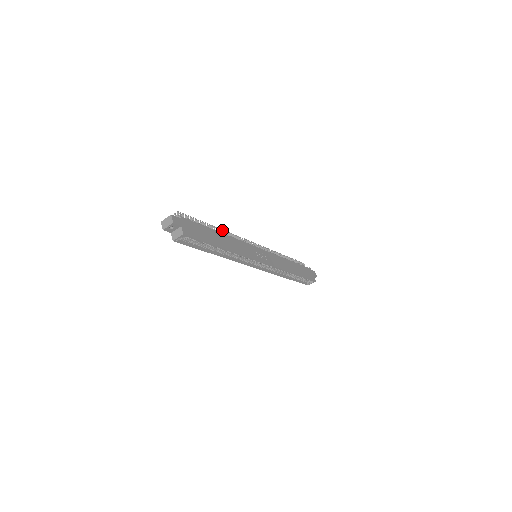
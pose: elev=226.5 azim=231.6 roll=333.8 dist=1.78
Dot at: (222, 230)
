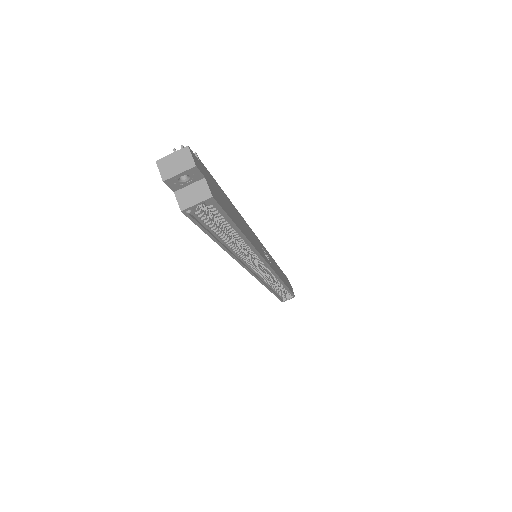
Dot at: occluded
